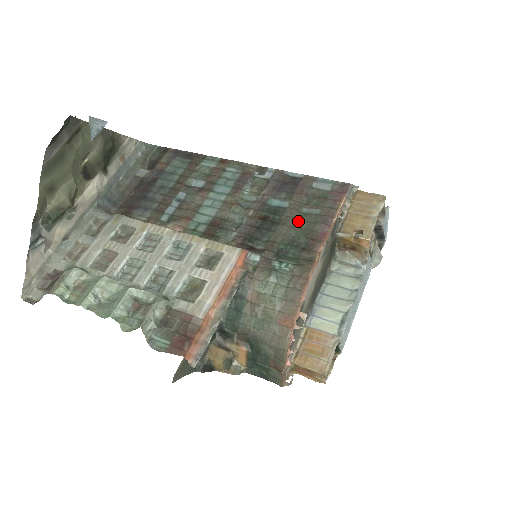
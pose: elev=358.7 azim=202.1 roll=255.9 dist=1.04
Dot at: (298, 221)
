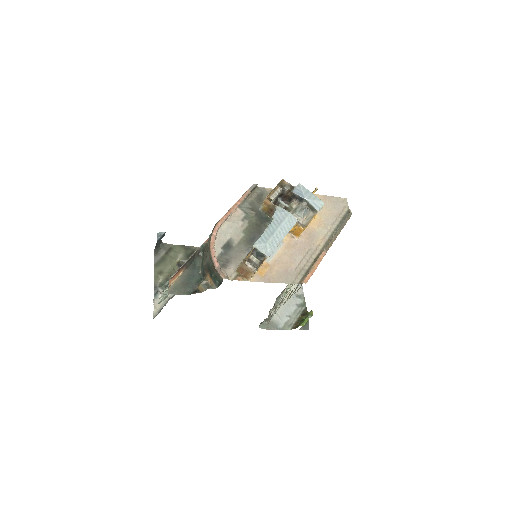
Dot at: occluded
